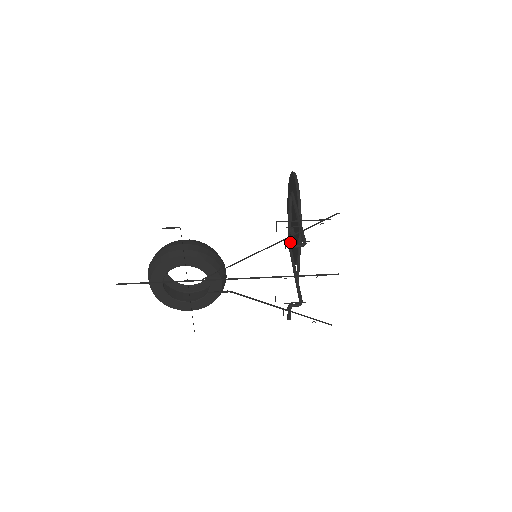
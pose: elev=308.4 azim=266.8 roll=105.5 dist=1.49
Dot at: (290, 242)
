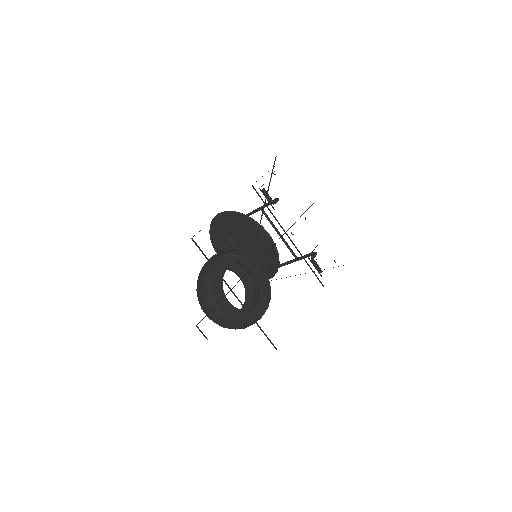
Dot at: (270, 201)
